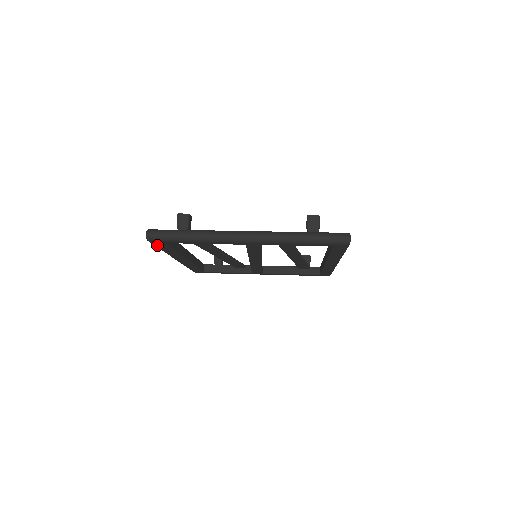
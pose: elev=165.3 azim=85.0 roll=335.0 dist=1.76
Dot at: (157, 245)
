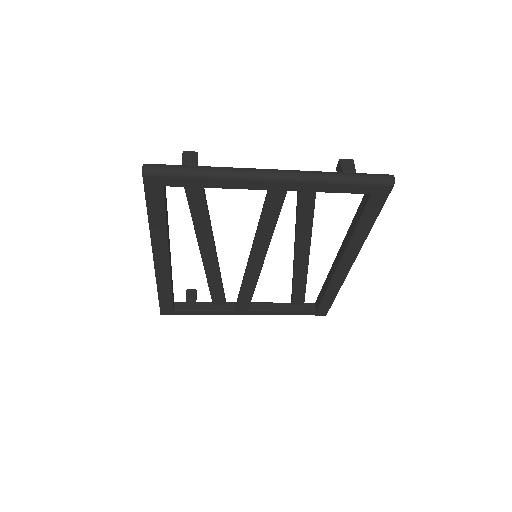
Dot at: (149, 196)
